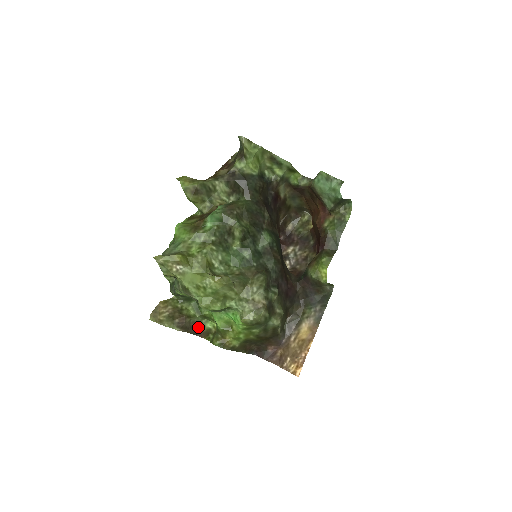
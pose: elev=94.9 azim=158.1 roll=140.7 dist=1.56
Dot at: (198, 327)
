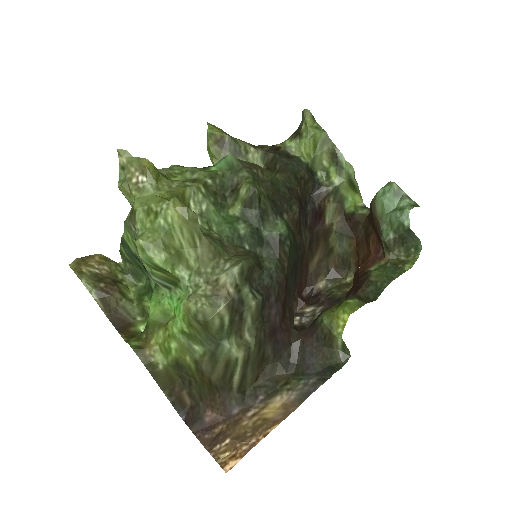
Dot at: (126, 321)
